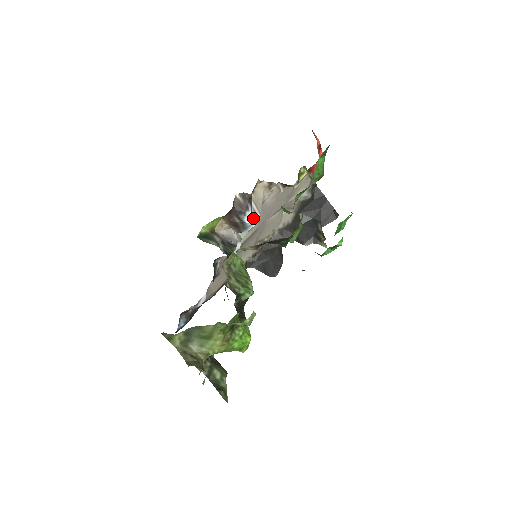
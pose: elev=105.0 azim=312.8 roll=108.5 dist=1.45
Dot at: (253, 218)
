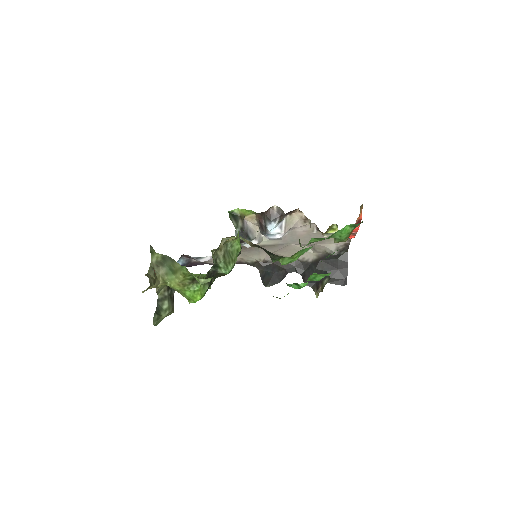
Dot at: (276, 231)
